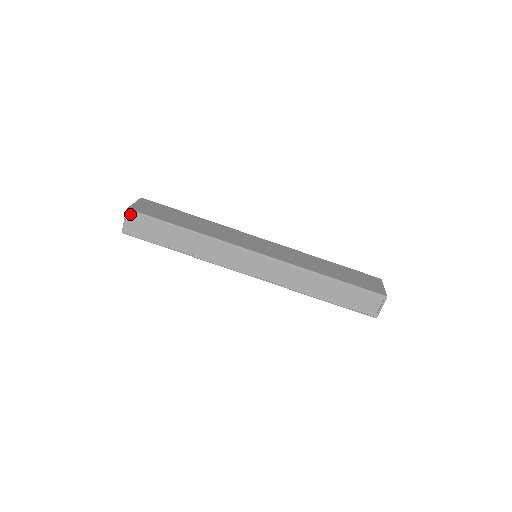
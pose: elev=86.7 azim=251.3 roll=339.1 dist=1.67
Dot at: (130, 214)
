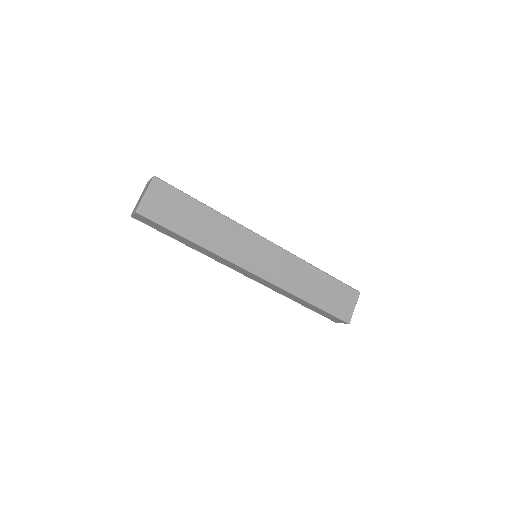
Dot at: (139, 215)
